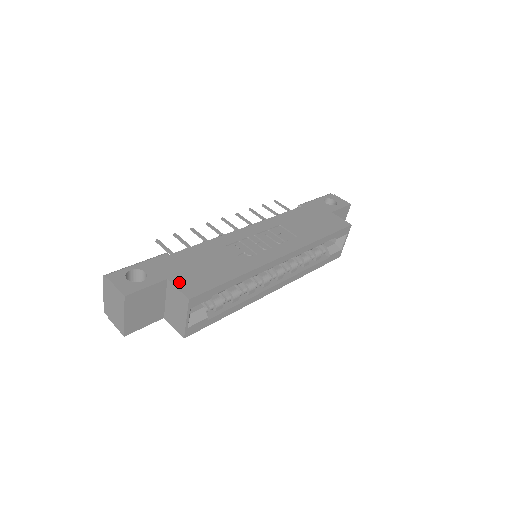
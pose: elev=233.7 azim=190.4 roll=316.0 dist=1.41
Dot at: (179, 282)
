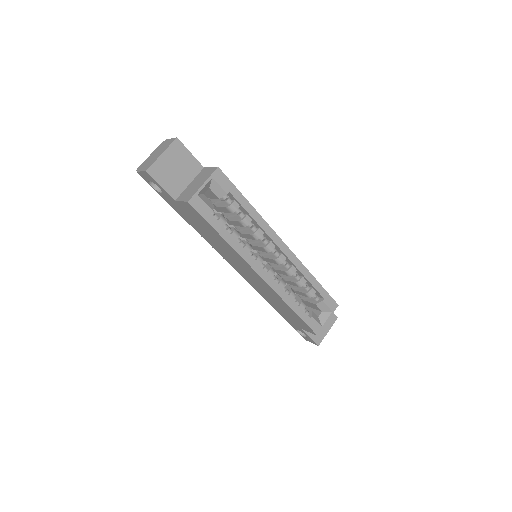
Dot at: occluded
